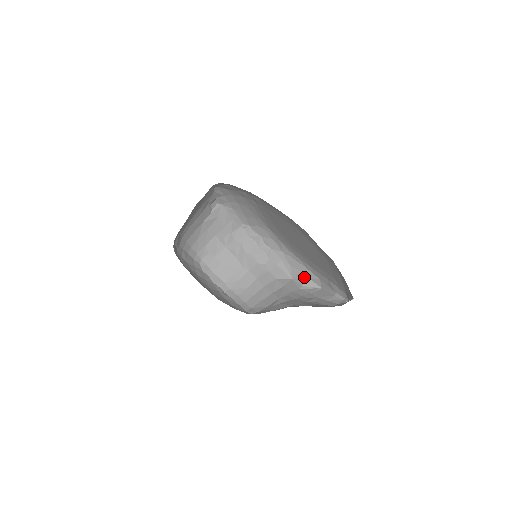
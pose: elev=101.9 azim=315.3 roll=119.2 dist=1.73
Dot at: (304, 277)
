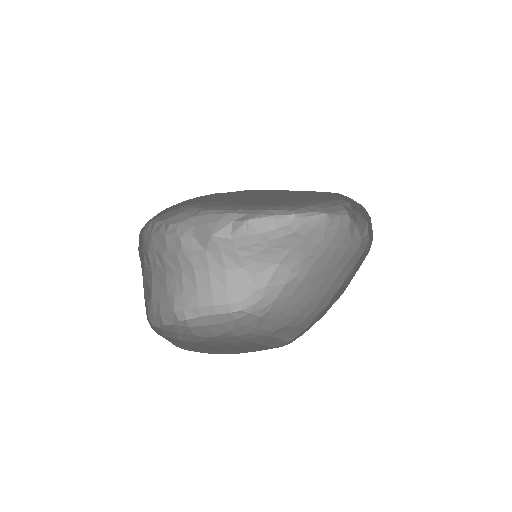
Dot at: (227, 224)
